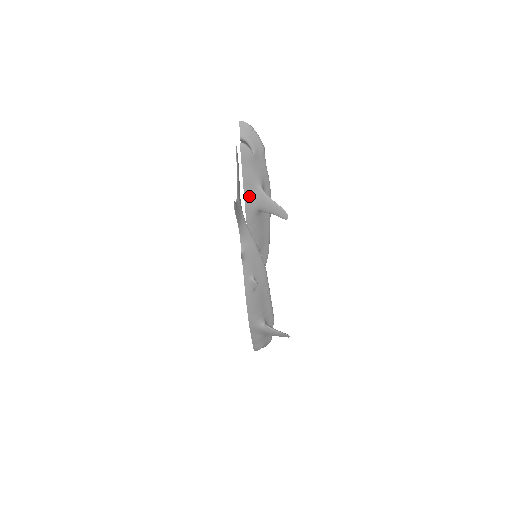
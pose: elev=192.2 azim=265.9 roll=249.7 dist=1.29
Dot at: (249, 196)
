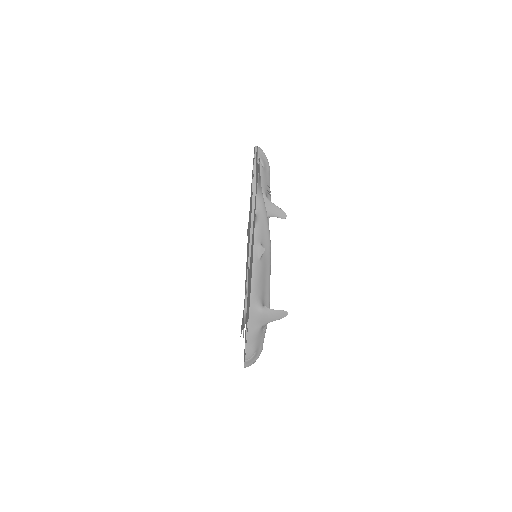
Dot at: occluded
